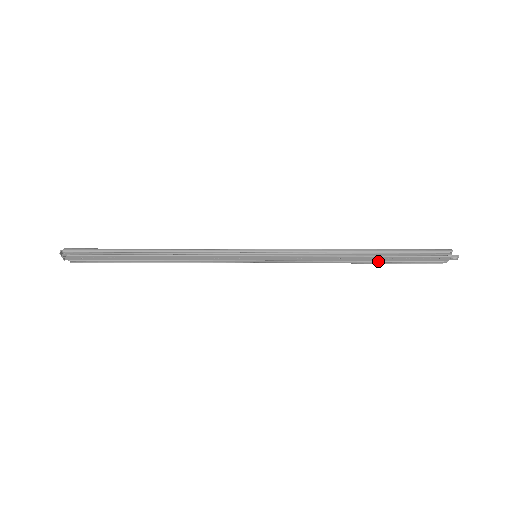
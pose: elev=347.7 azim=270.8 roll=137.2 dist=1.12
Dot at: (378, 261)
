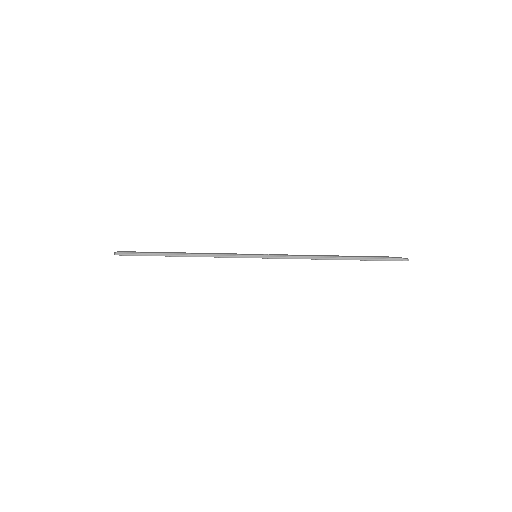
Dot at: occluded
